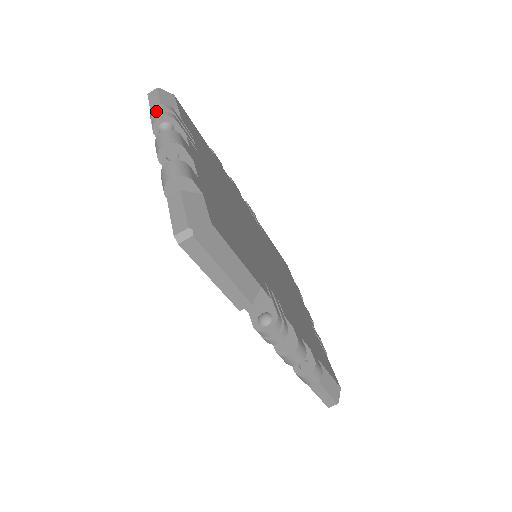
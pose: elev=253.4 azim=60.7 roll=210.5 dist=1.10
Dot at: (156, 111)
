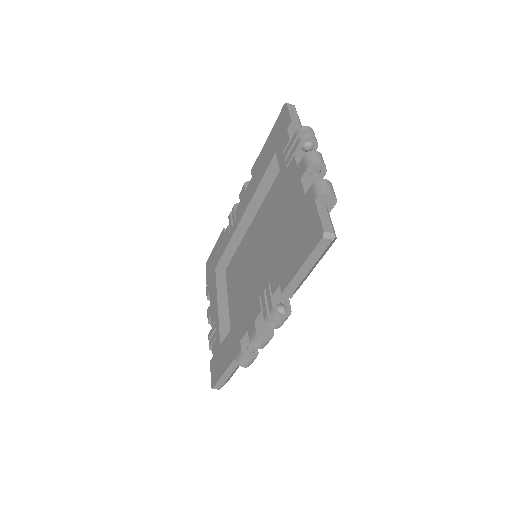
Dot at: (309, 130)
